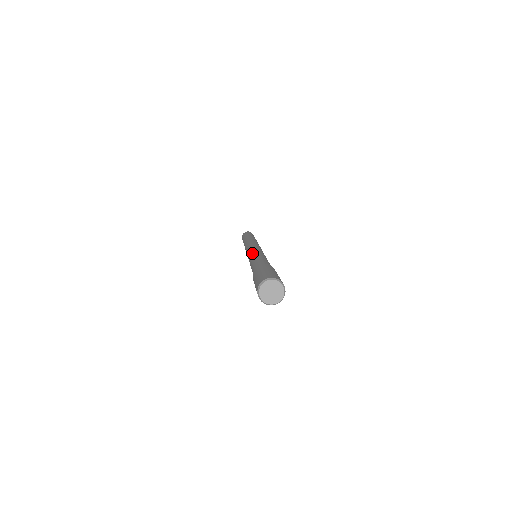
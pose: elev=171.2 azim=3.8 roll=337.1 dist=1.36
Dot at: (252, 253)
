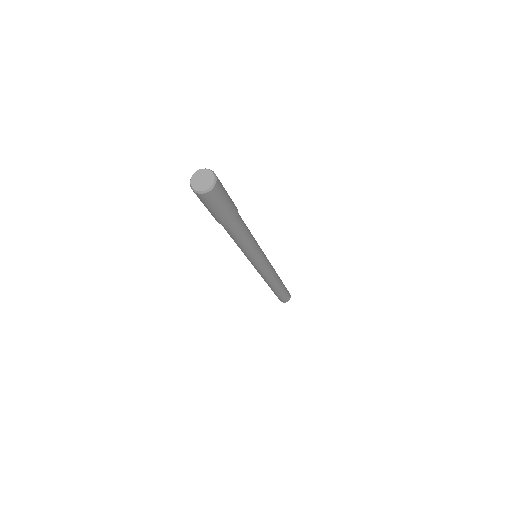
Dot at: occluded
